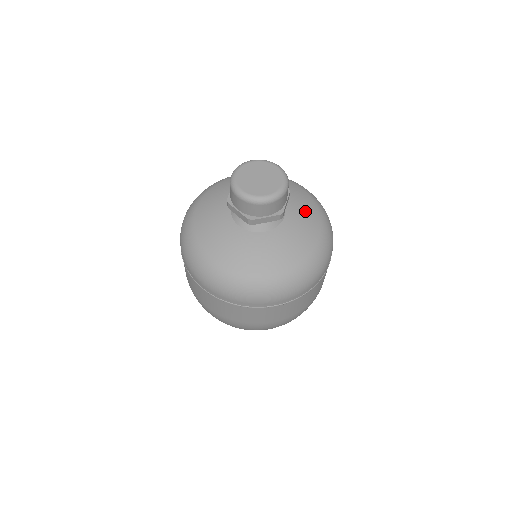
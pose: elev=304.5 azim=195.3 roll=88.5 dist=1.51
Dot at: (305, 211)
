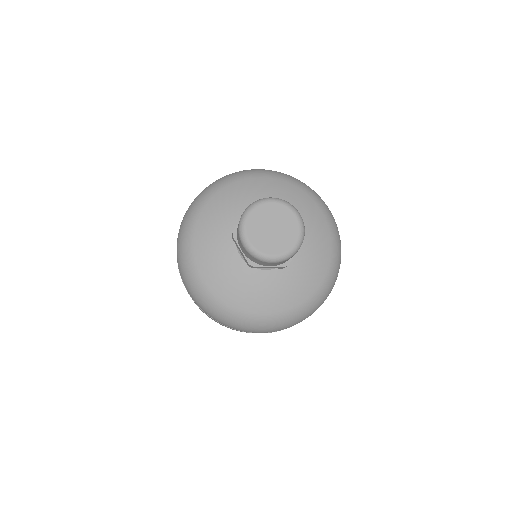
Dot at: (316, 250)
